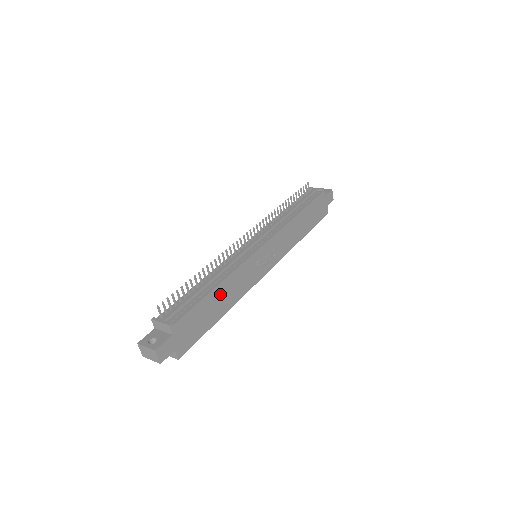
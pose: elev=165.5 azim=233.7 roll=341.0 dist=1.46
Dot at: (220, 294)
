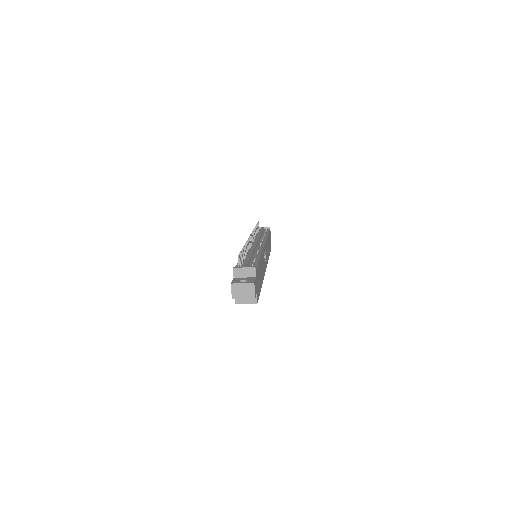
Dot at: occluded
